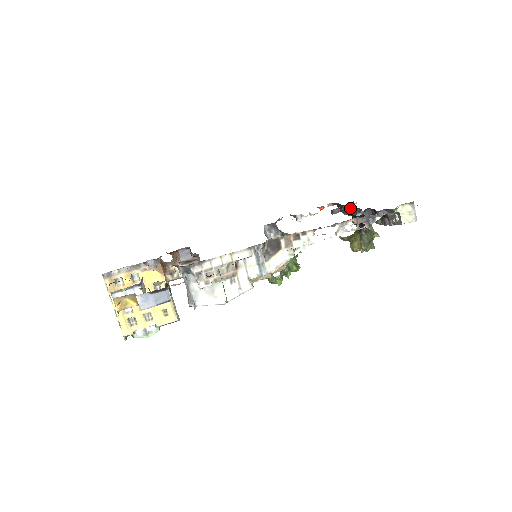
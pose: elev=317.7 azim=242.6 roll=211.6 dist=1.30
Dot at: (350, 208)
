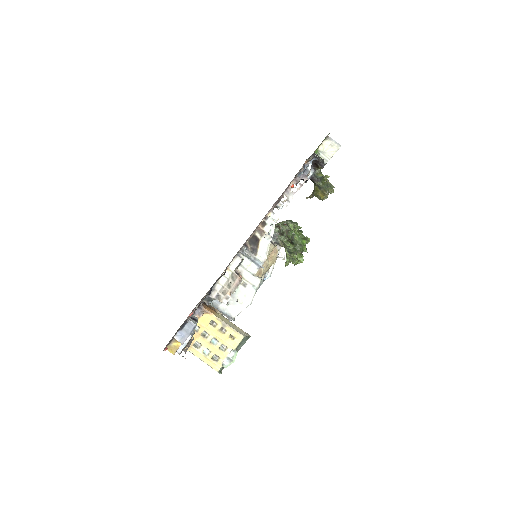
Dot at: occluded
